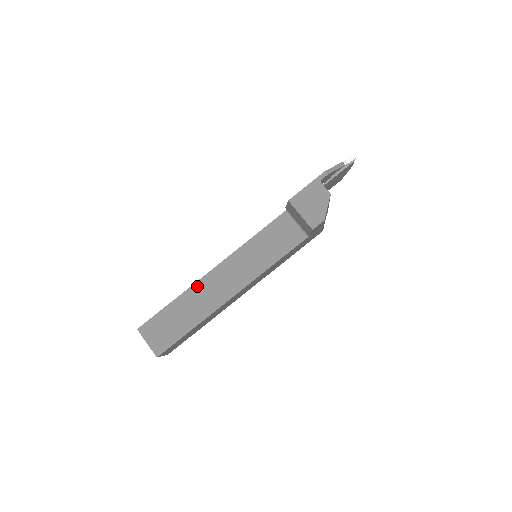
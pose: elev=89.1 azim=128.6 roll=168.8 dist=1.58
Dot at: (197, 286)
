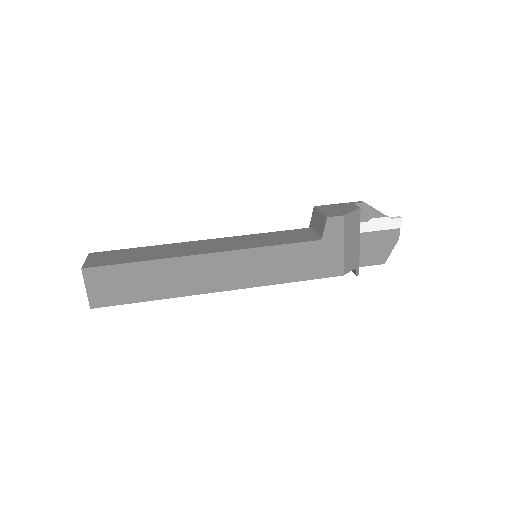
Dot at: (178, 244)
